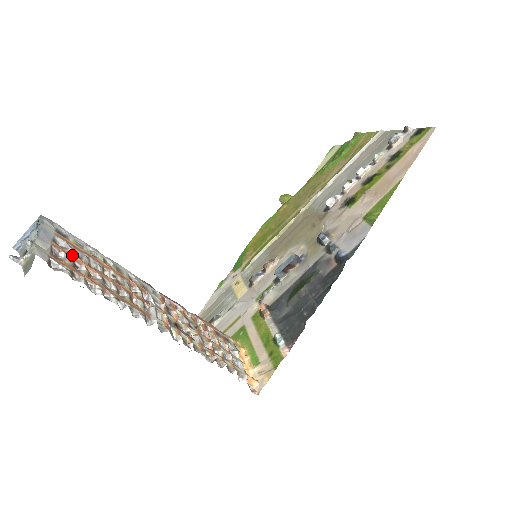
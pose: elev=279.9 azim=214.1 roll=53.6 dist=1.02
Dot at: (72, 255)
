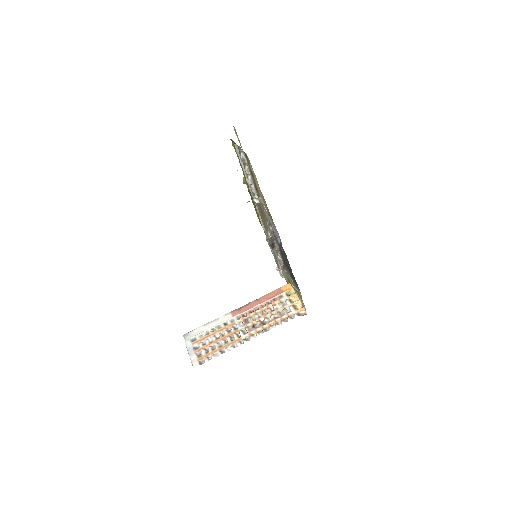
Dot at: (202, 347)
